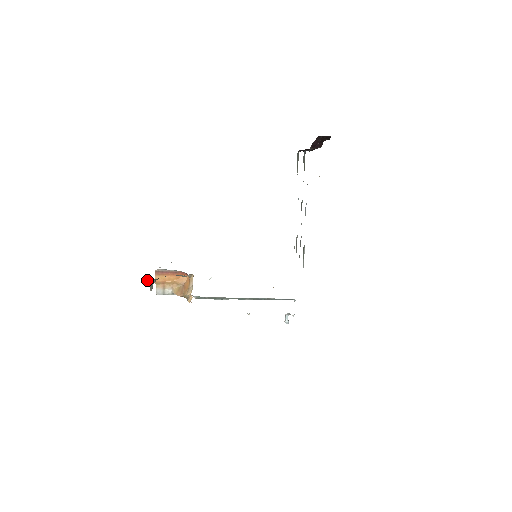
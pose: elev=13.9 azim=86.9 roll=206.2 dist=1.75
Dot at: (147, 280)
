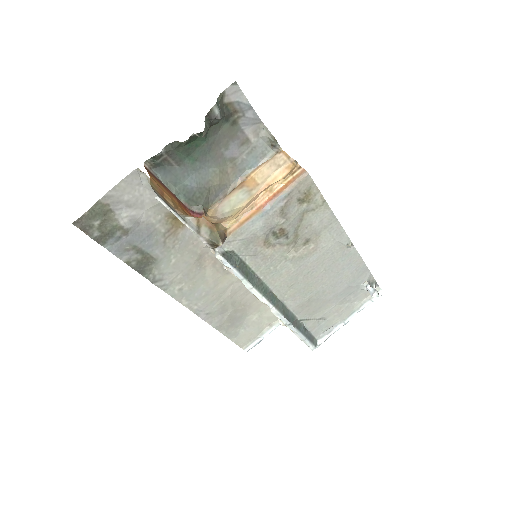
Dot at: occluded
